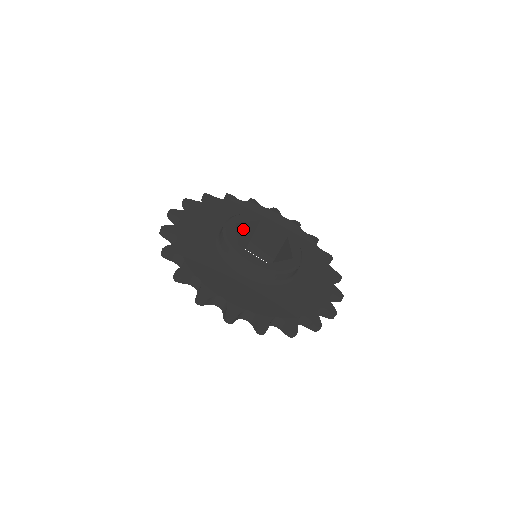
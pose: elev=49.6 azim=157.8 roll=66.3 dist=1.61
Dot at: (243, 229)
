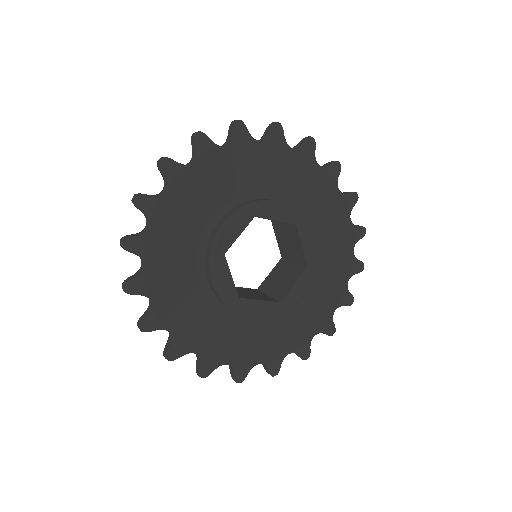
Dot at: occluded
